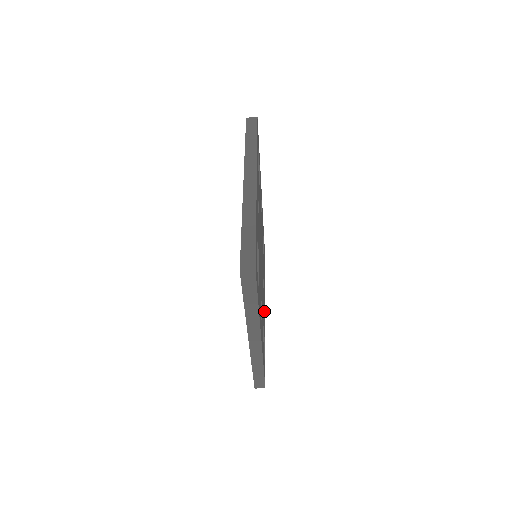
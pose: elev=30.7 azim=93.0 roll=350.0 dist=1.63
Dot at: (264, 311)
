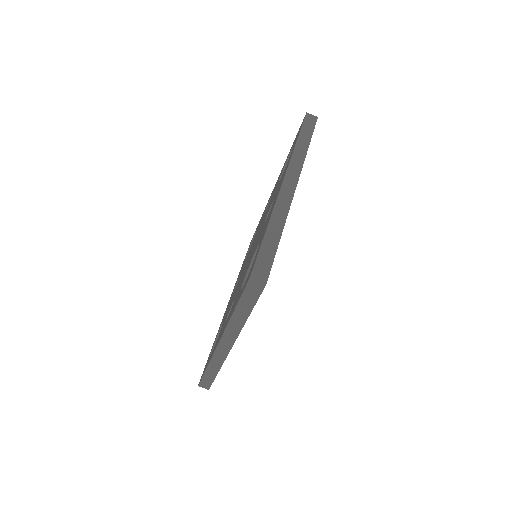
Dot at: occluded
